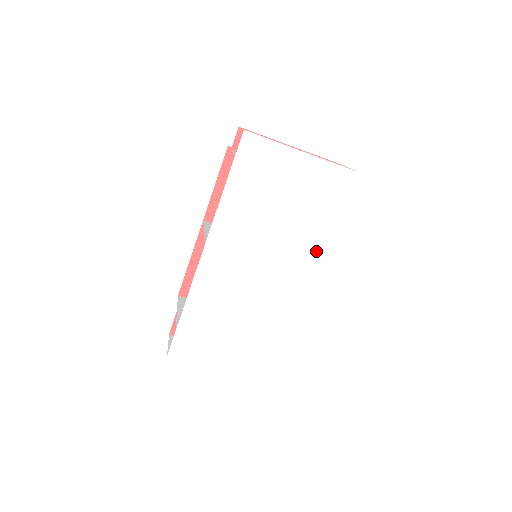
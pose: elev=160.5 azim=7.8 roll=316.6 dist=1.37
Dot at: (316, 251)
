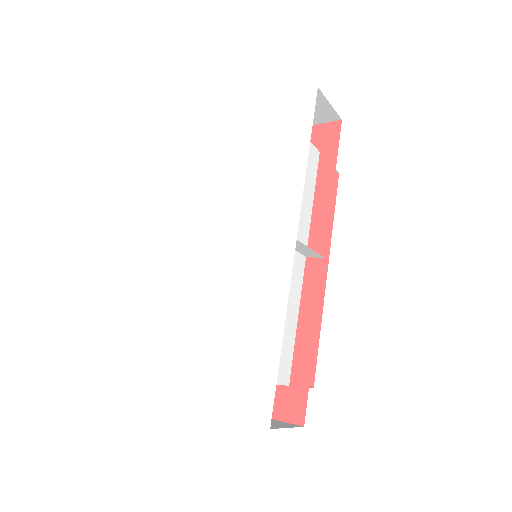
Dot at: (291, 196)
